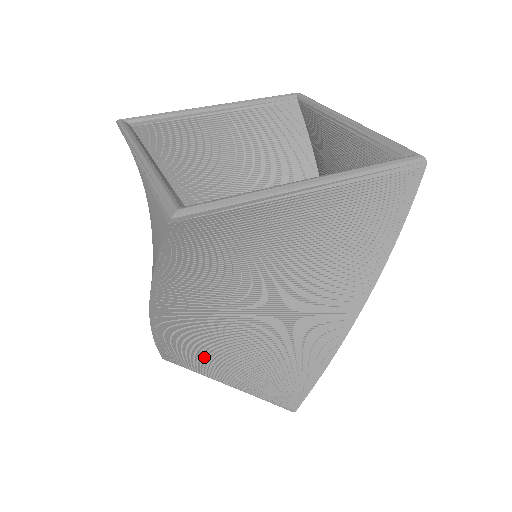
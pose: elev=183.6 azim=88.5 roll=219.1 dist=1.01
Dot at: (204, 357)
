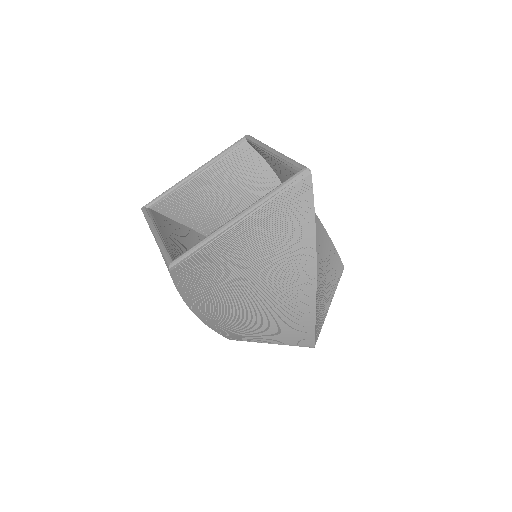
Dot at: (247, 331)
